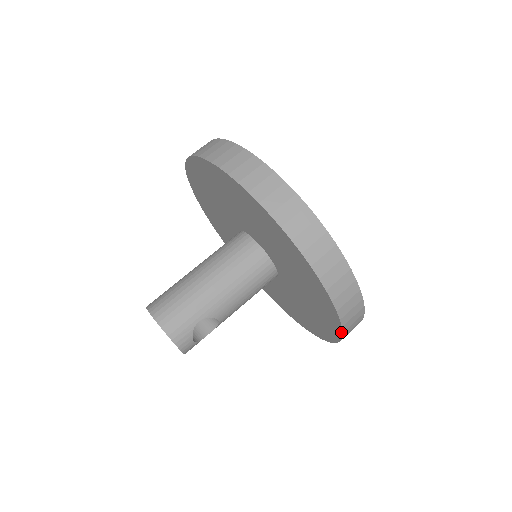
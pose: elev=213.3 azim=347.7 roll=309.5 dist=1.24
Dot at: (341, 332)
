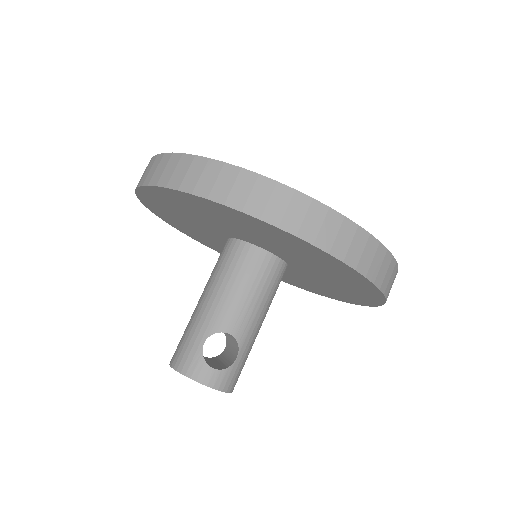
Dot at: (314, 247)
